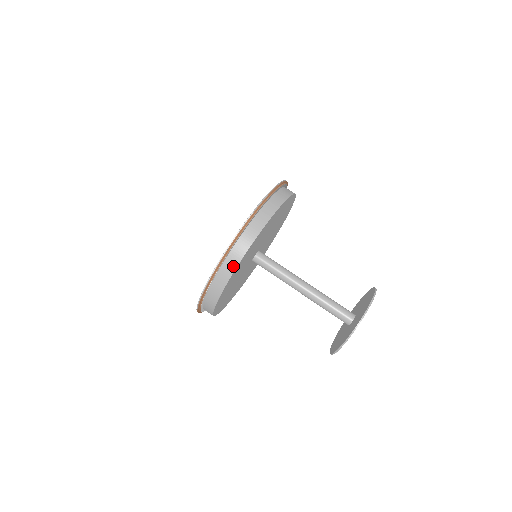
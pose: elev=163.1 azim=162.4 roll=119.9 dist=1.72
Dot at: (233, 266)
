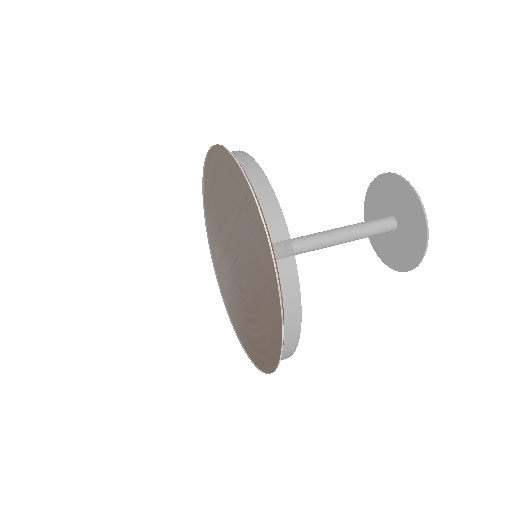
Dot at: (271, 197)
